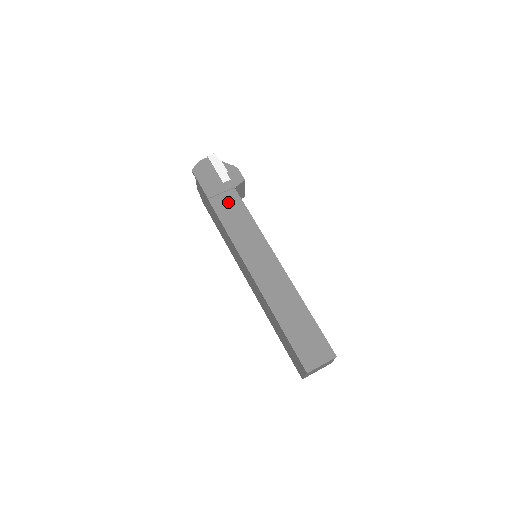
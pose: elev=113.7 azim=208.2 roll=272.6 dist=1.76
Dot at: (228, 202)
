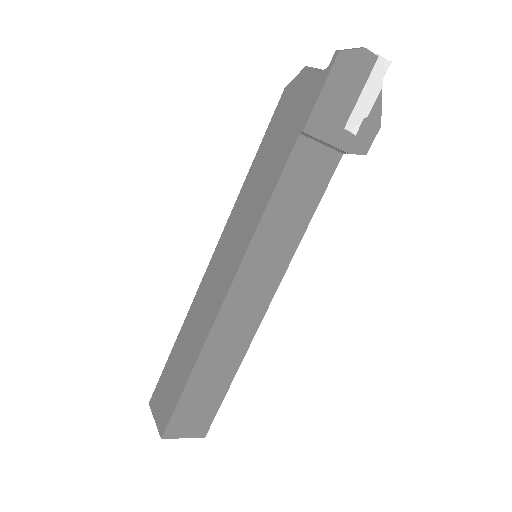
Dot at: (315, 165)
